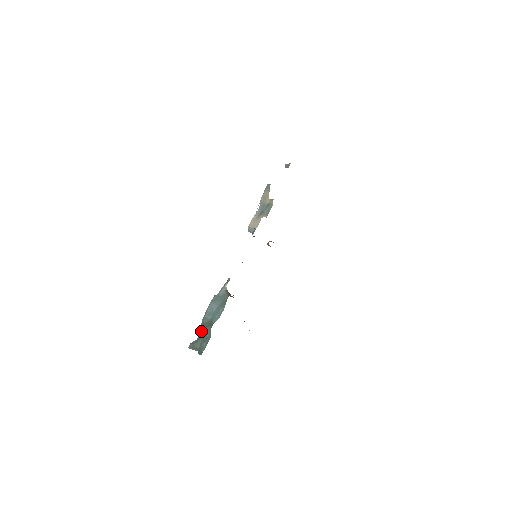
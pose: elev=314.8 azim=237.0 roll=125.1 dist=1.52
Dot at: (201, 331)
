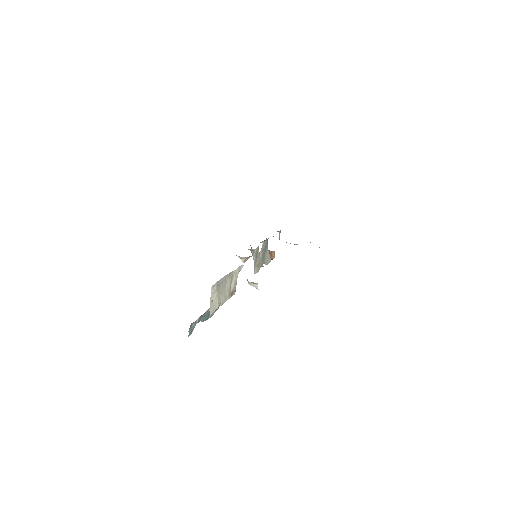
Dot at: occluded
